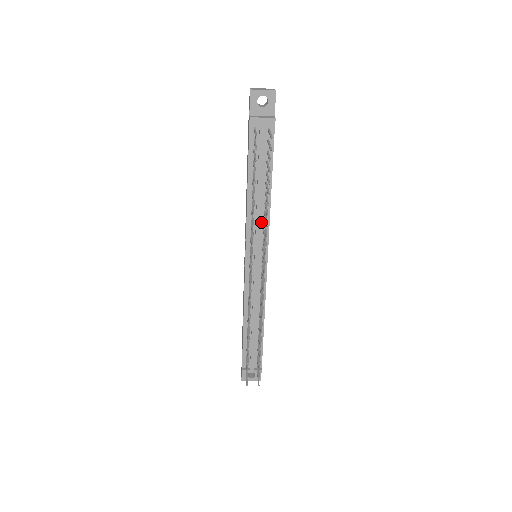
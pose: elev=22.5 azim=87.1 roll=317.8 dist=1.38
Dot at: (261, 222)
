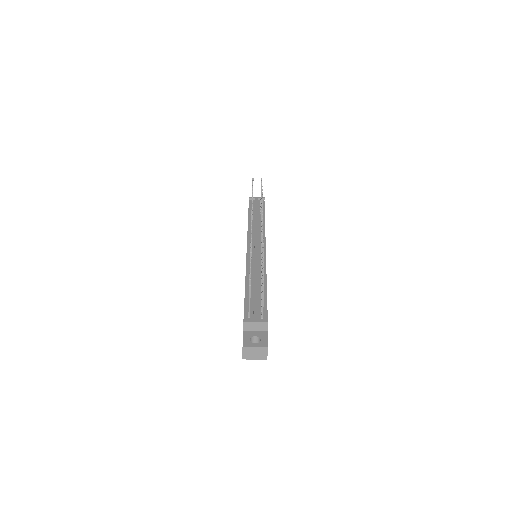
Dot at: (259, 231)
